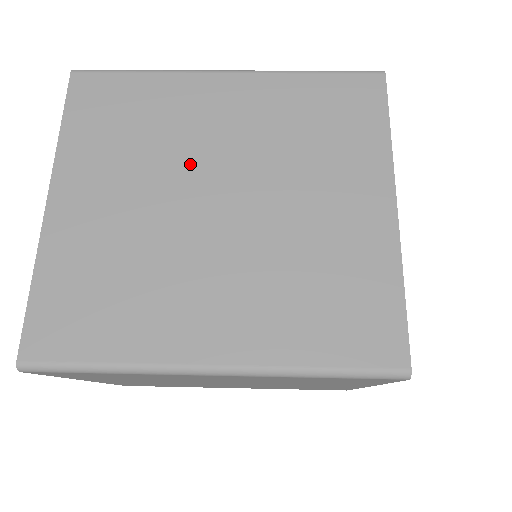
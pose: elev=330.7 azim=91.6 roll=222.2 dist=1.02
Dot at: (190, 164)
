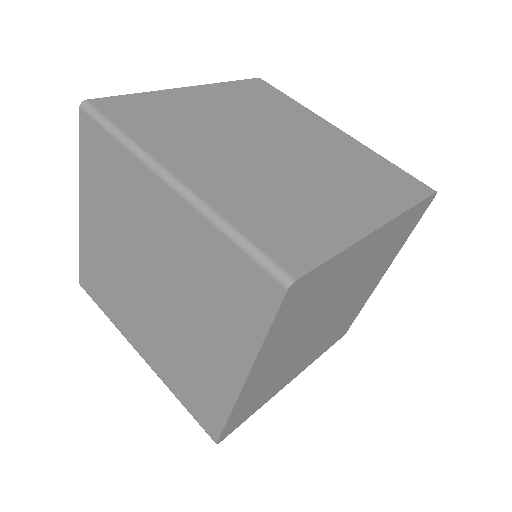
Dot at: (140, 246)
